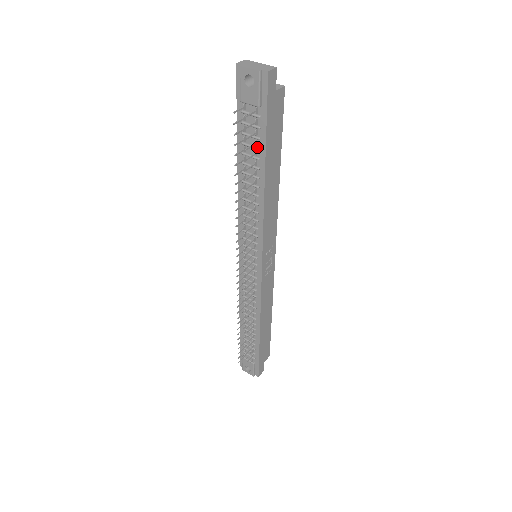
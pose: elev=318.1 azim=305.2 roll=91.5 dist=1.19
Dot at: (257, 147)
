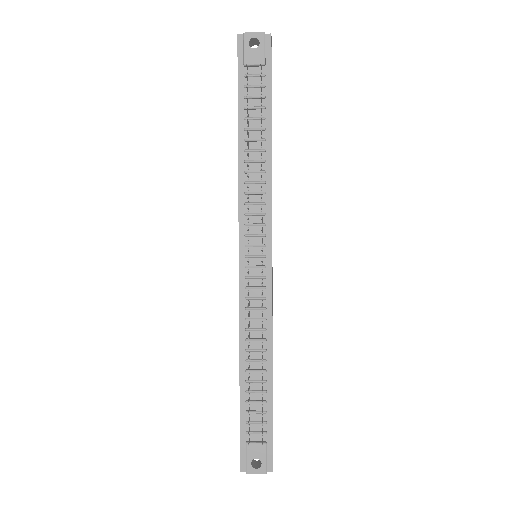
Dot at: (262, 106)
